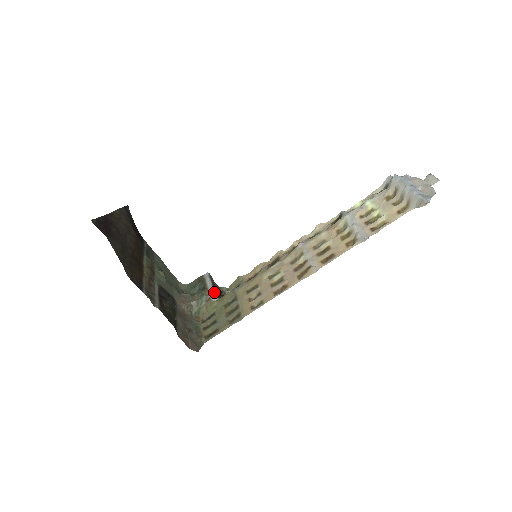
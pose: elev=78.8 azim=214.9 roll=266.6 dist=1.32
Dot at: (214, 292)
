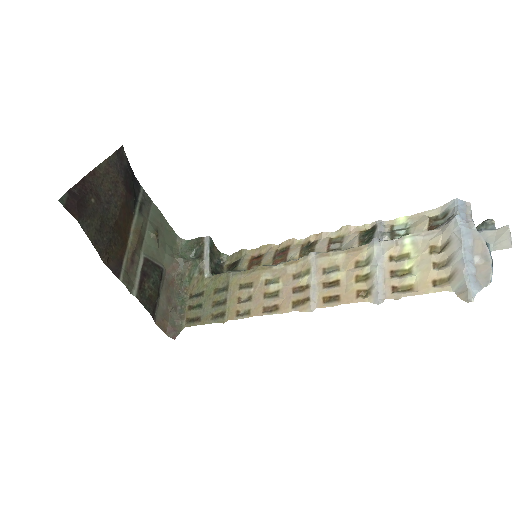
Dot at: (208, 267)
